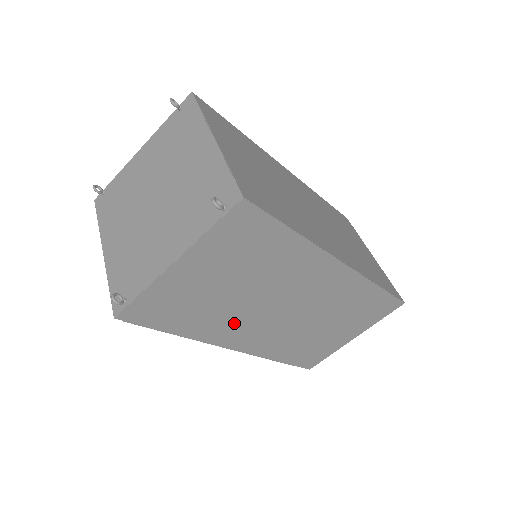
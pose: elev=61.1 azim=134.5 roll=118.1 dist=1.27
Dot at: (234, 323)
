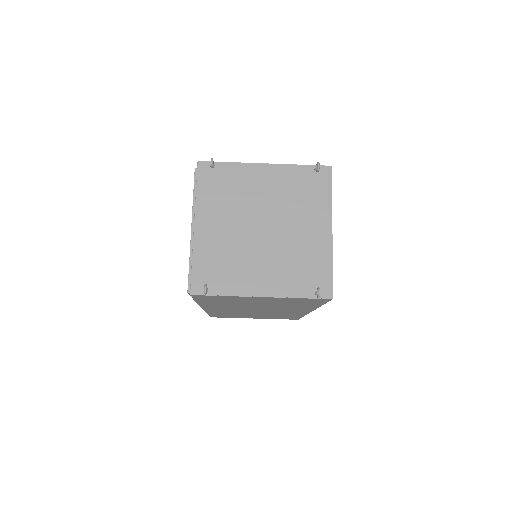
Dot at: (228, 306)
